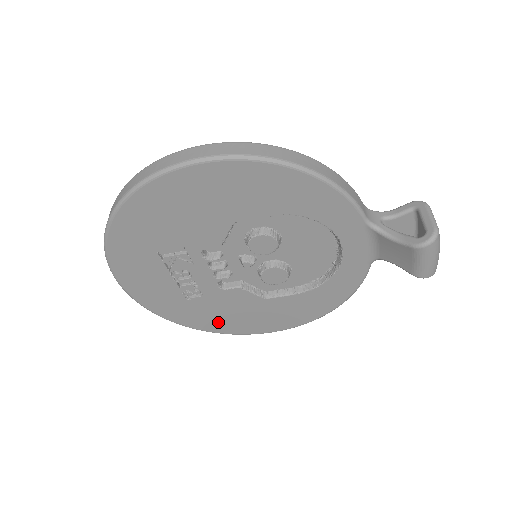
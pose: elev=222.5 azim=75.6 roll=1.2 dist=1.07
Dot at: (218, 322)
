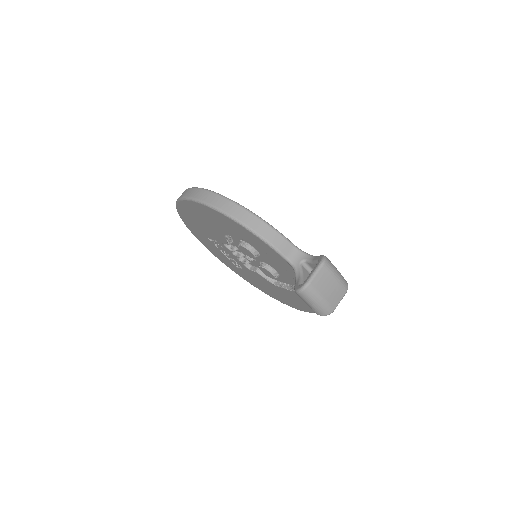
Dot at: (262, 288)
